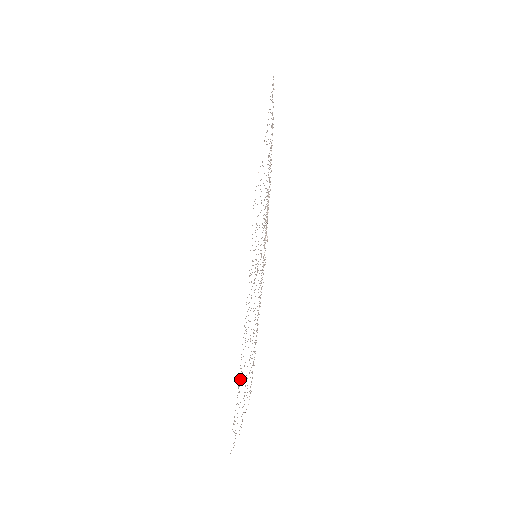
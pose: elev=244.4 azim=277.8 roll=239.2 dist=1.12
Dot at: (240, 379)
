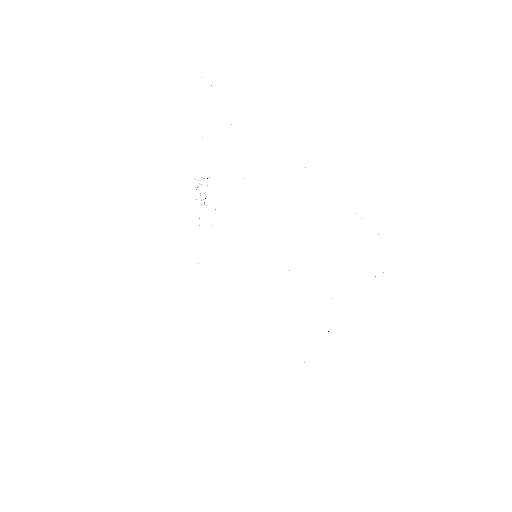
Dot at: occluded
